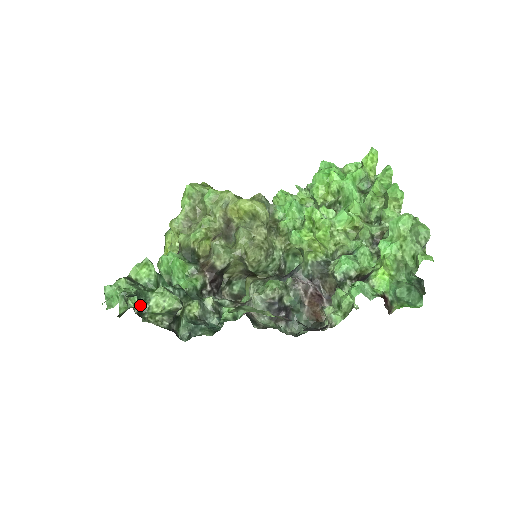
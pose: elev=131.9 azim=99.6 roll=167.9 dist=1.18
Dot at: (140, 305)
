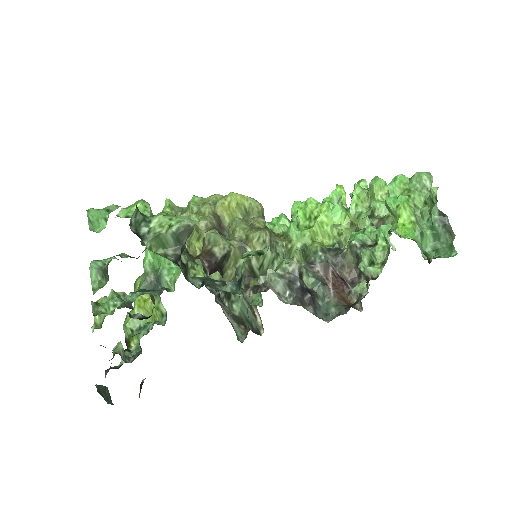
Dot at: (137, 229)
